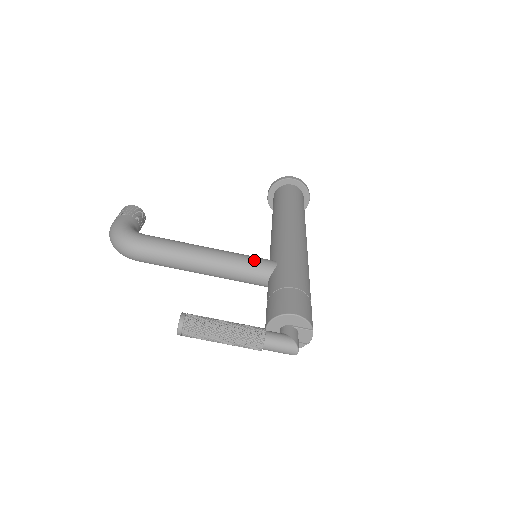
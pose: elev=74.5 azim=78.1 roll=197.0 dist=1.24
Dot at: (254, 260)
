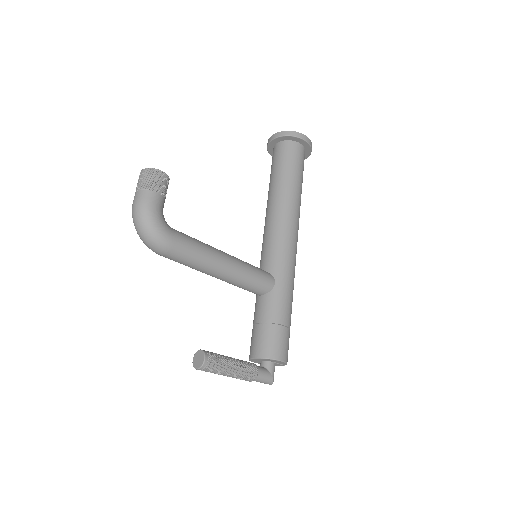
Dot at: (260, 279)
